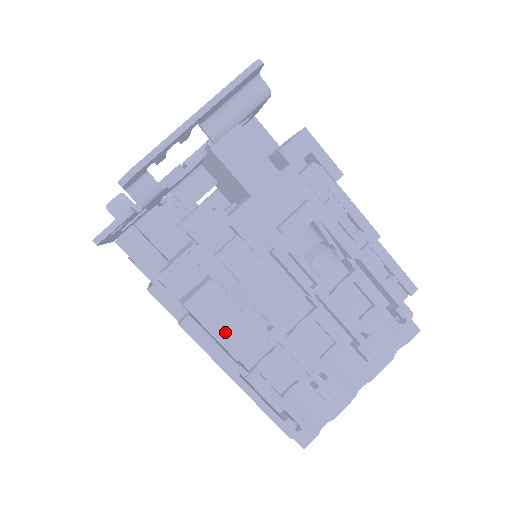
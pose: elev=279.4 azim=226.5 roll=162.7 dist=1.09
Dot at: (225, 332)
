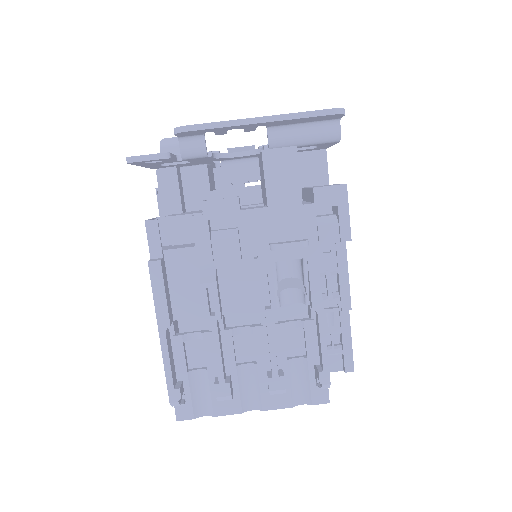
Dot at: (180, 292)
